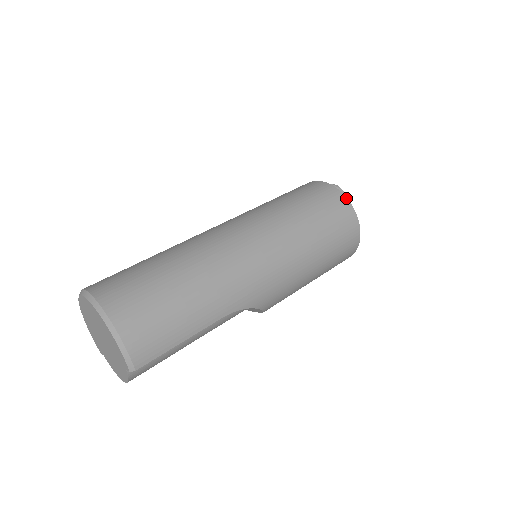
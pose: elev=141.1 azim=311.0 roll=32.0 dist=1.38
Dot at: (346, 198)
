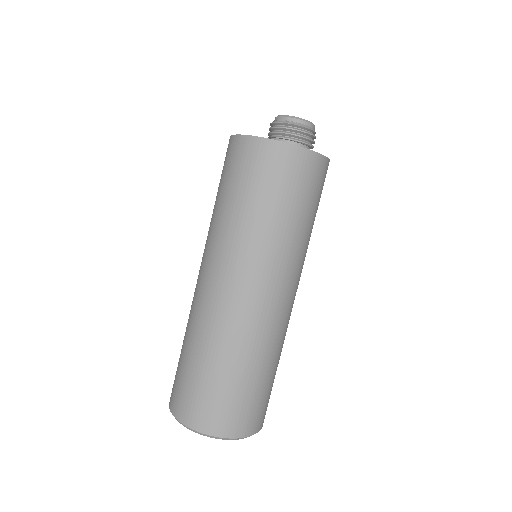
Dot at: occluded
